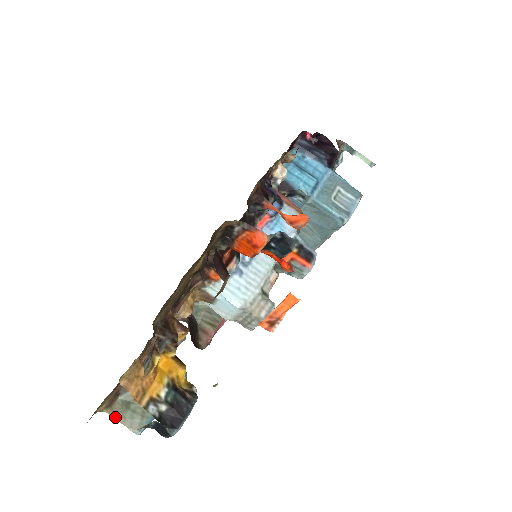
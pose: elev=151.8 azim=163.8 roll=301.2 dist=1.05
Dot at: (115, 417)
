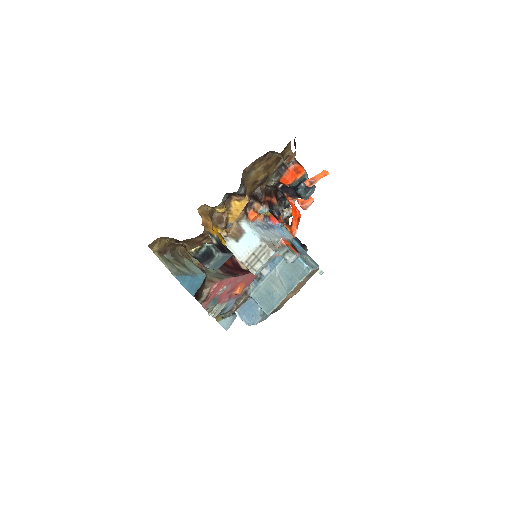
Dot at: (161, 260)
